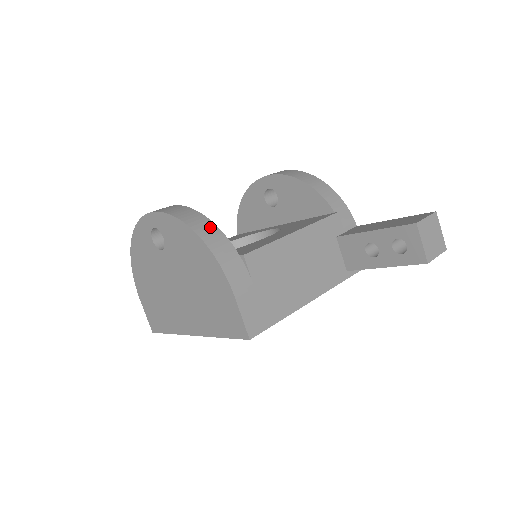
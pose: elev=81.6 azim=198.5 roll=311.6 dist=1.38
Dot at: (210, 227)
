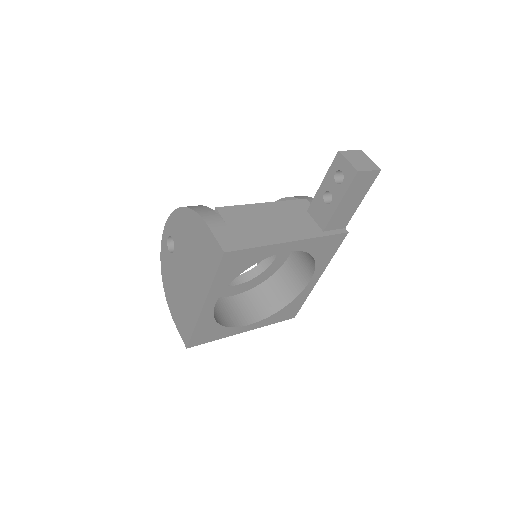
Dot at: occluded
